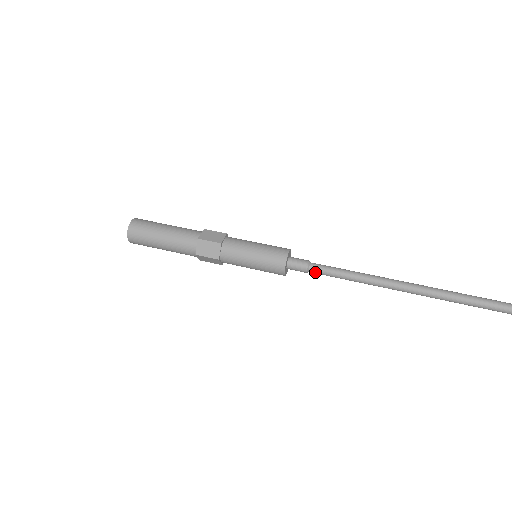
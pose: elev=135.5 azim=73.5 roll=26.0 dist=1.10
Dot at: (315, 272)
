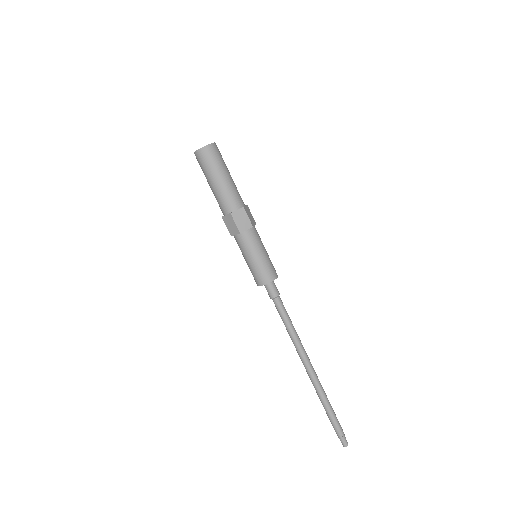
Dot at: occluded
